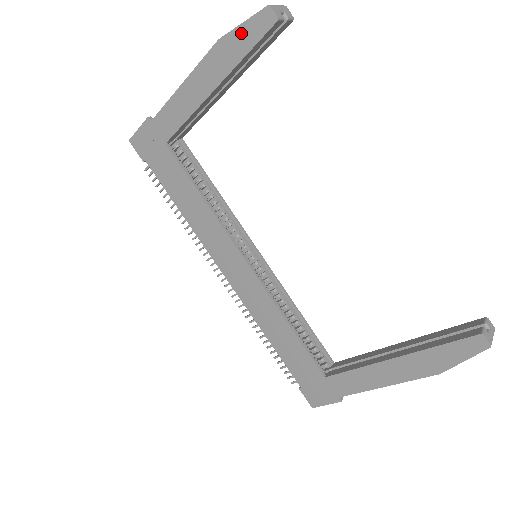
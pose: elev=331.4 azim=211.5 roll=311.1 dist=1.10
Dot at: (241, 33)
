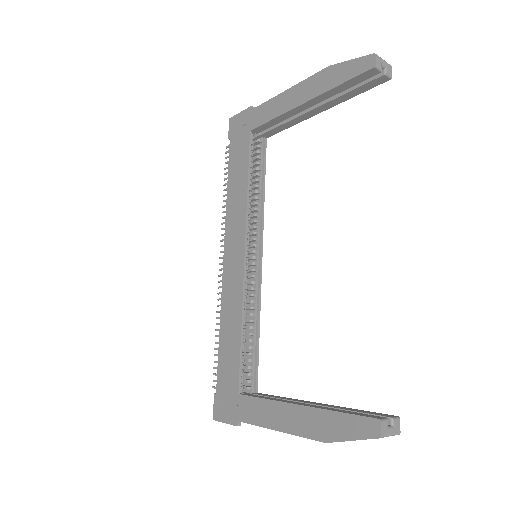
Dot at: (346, 67)
